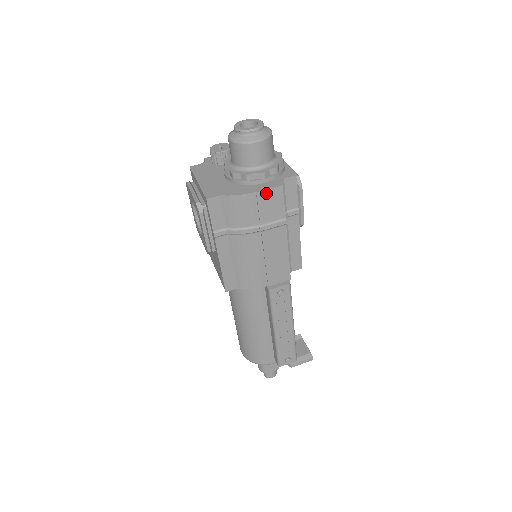
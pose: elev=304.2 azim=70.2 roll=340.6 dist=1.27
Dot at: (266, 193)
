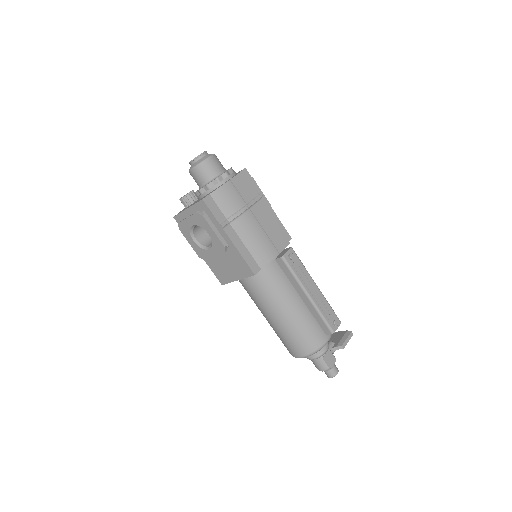
Dot at: (236, 179)
